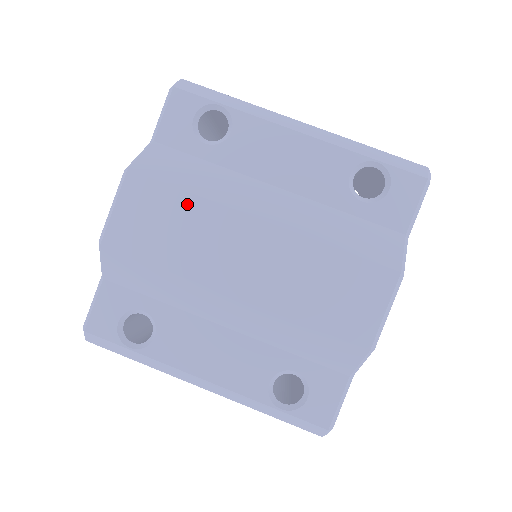
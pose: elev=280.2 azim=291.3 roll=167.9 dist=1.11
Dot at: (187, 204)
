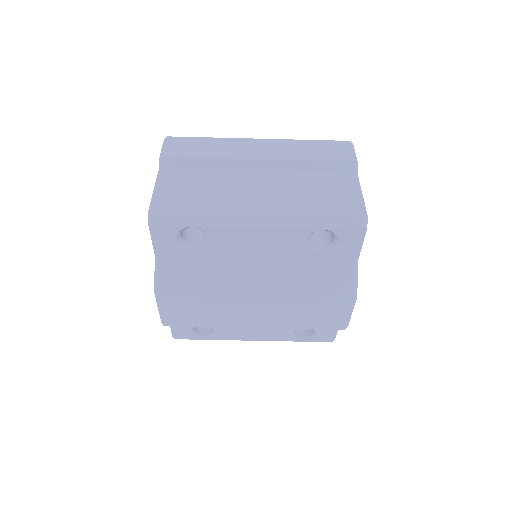
Dot at: (205, 301)
